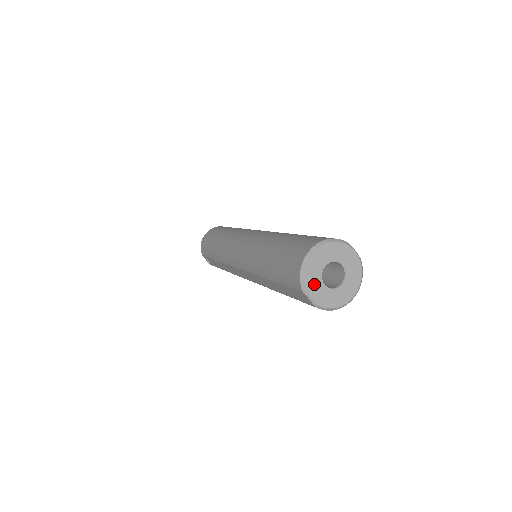
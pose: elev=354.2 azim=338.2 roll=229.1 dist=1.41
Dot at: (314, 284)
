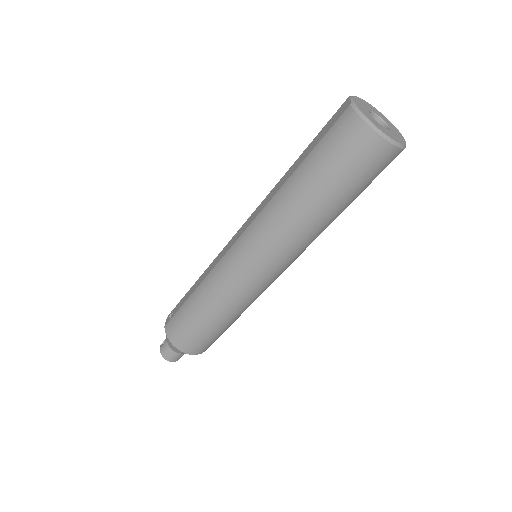
Dot at: (361, 103)
